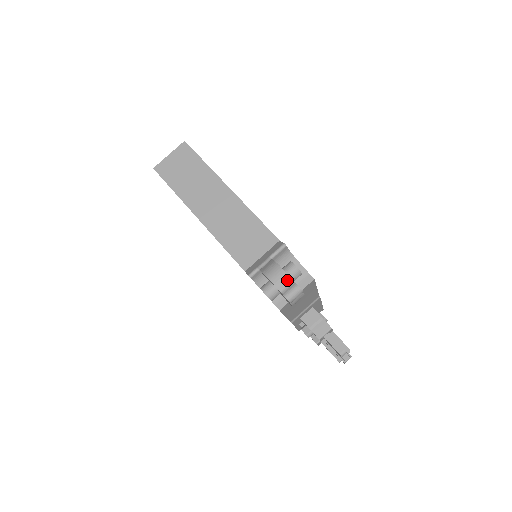
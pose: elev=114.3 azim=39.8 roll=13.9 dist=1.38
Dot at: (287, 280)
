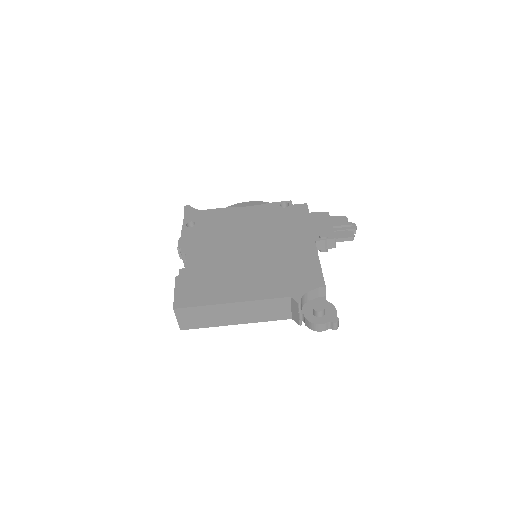
Dot at: (327, 325)
